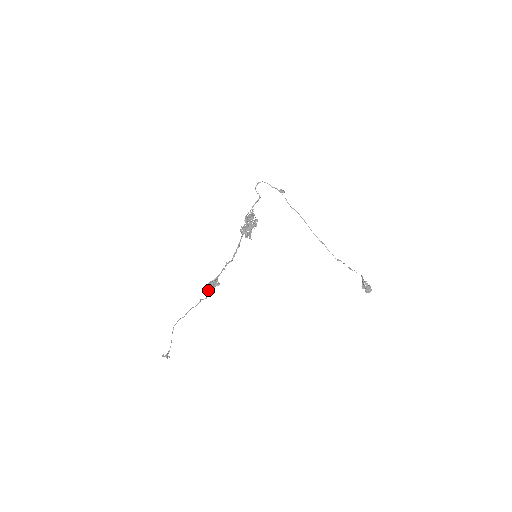
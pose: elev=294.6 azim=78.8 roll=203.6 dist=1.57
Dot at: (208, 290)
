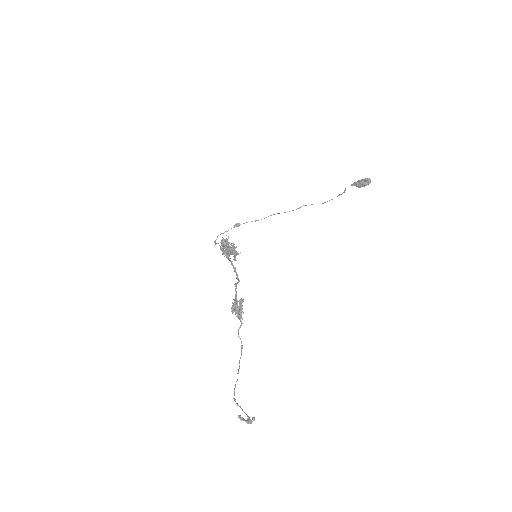
Dot at: (235, 311)
